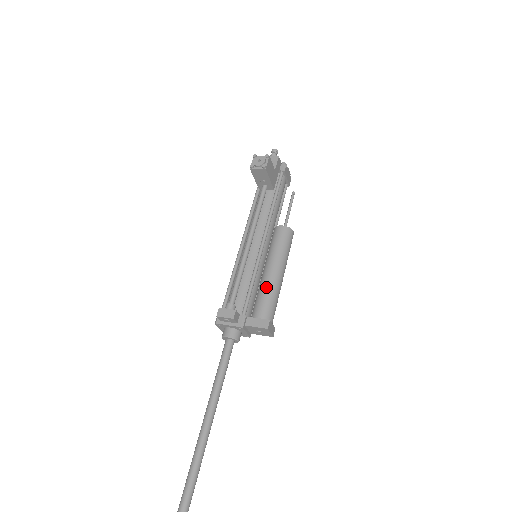
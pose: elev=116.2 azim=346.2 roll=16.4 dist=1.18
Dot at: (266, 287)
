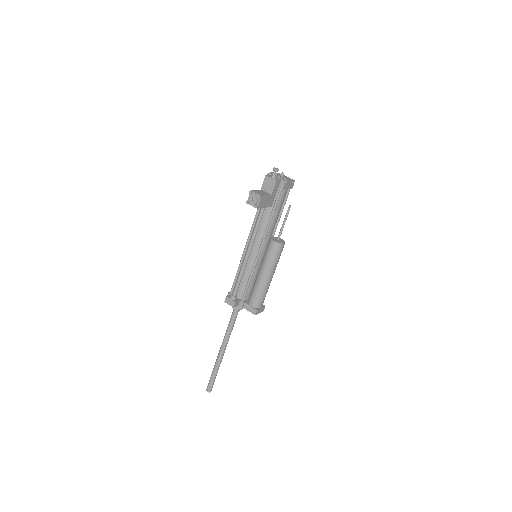
Dot at: (258, 286)
